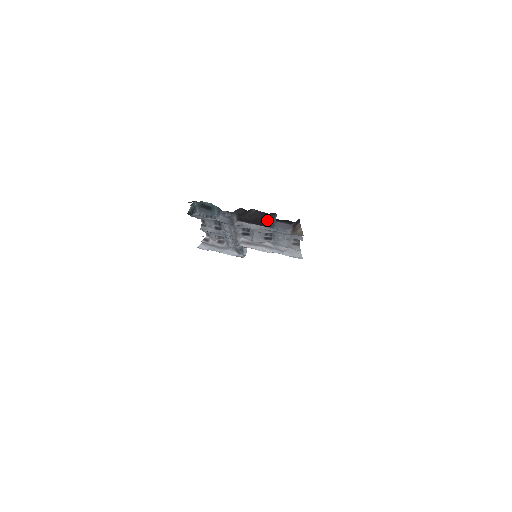
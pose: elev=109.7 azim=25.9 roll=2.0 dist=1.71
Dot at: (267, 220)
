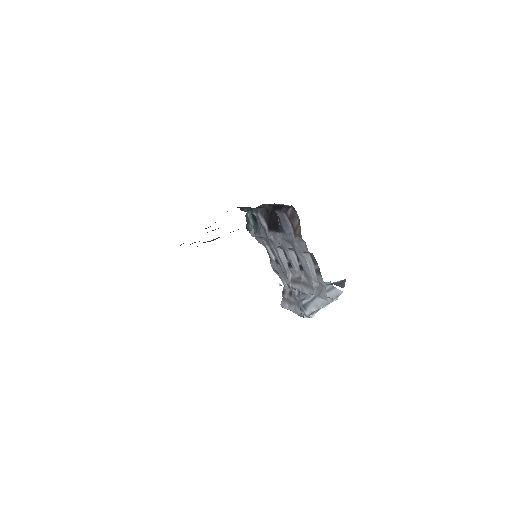
Dot at: (277, 218)
